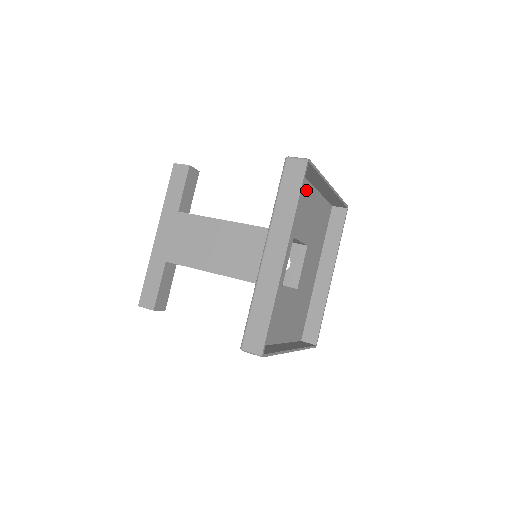
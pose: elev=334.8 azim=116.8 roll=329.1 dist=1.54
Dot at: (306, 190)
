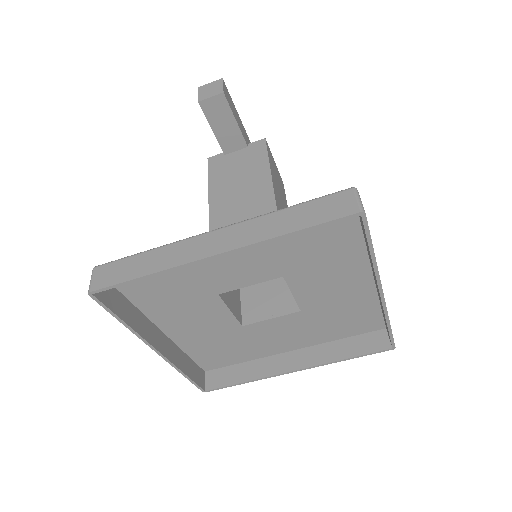
Dot at: occluded
